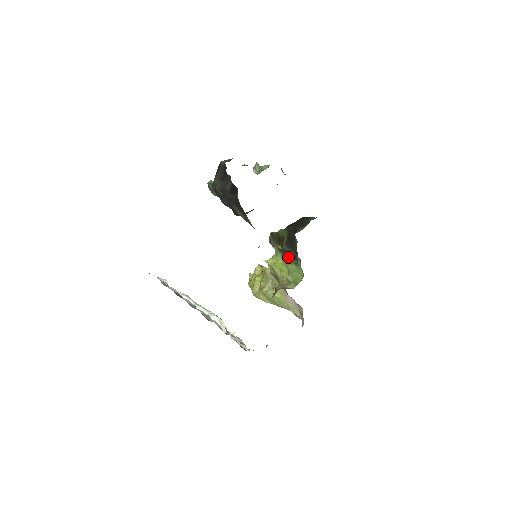
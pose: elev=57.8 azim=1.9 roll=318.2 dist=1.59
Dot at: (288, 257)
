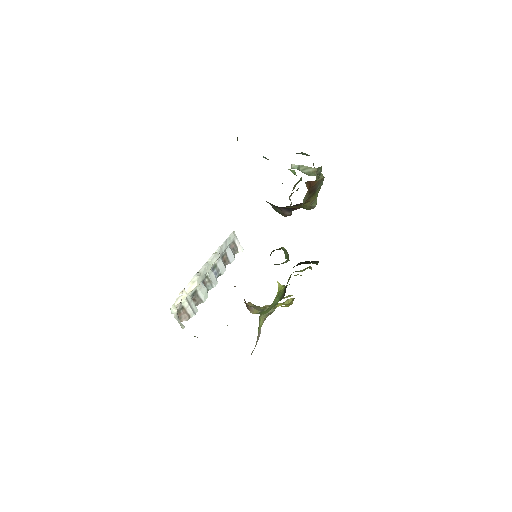
Dot at: (285, 290)
